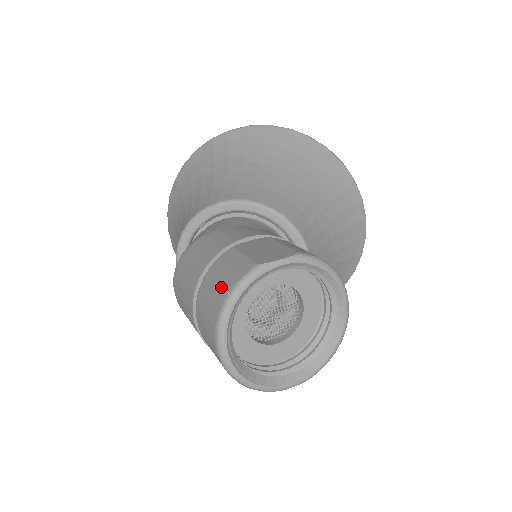
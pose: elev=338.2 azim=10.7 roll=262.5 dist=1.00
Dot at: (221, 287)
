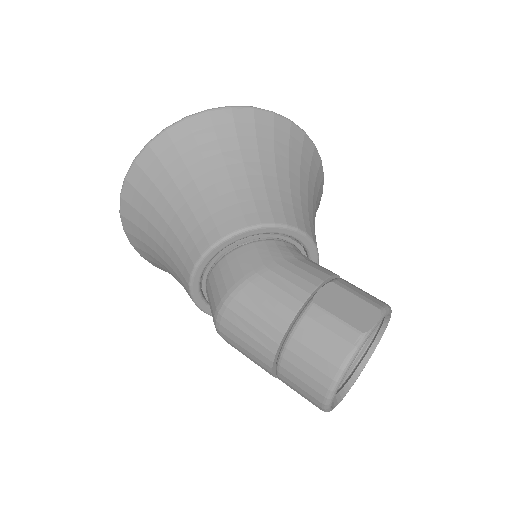
Dot at: (328, 354)
